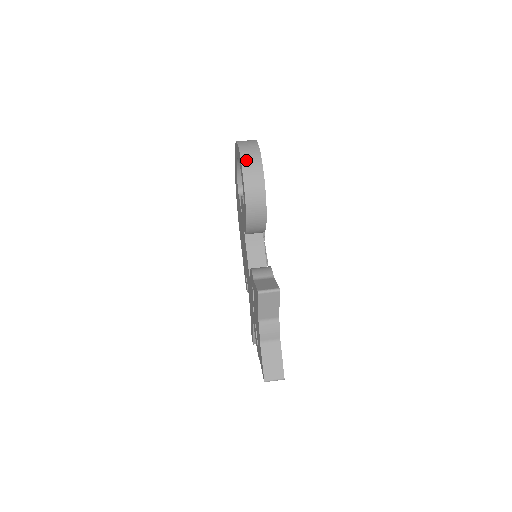
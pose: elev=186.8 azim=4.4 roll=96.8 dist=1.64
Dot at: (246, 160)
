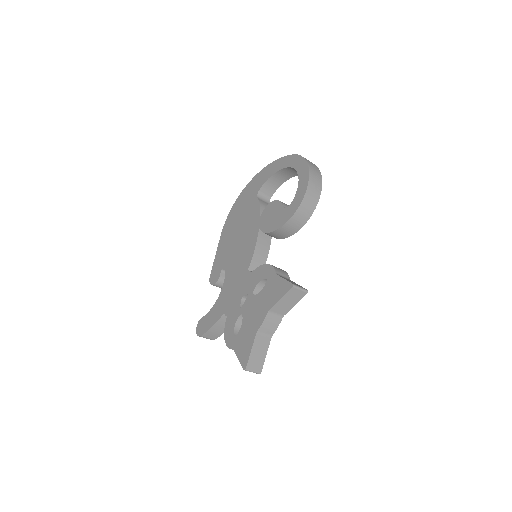
Dot at: (313, 174)
